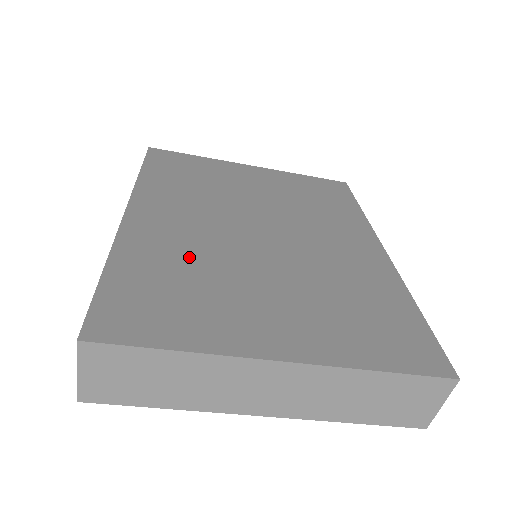
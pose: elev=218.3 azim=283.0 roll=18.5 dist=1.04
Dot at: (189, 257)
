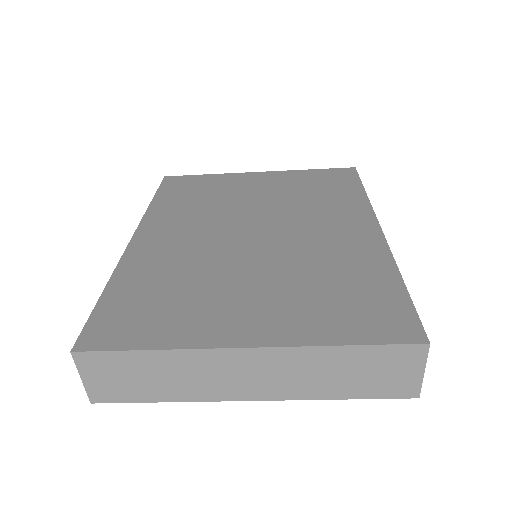
Dot at: (179, 268)
